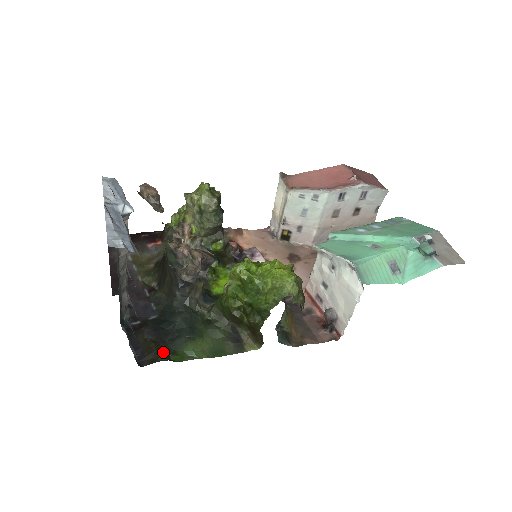
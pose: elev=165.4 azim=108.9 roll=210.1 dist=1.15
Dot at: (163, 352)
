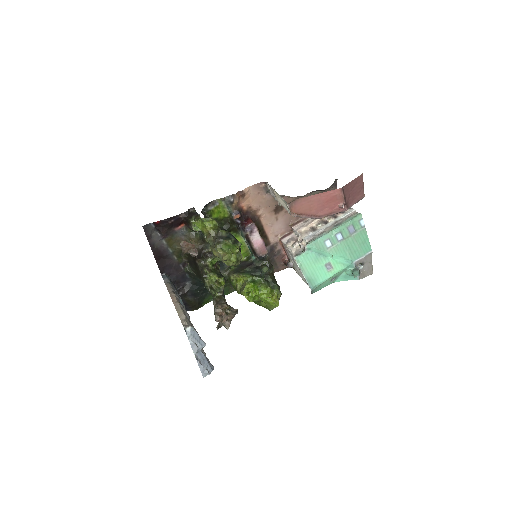
Dot at: (199, 304)
